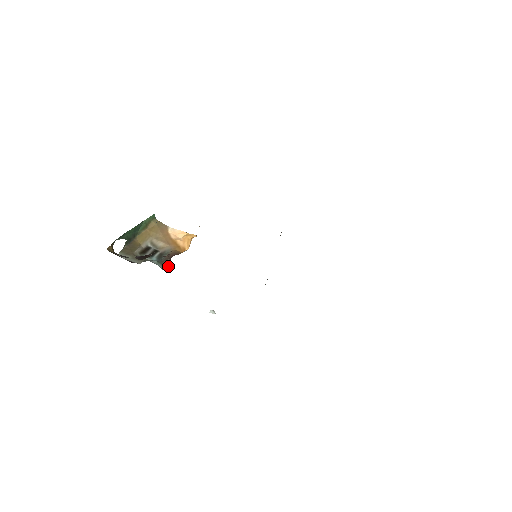
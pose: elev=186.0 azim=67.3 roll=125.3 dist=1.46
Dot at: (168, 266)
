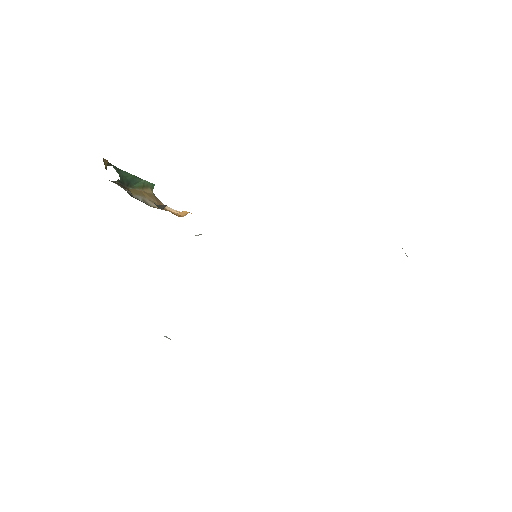
Dot at: (163, 207)
